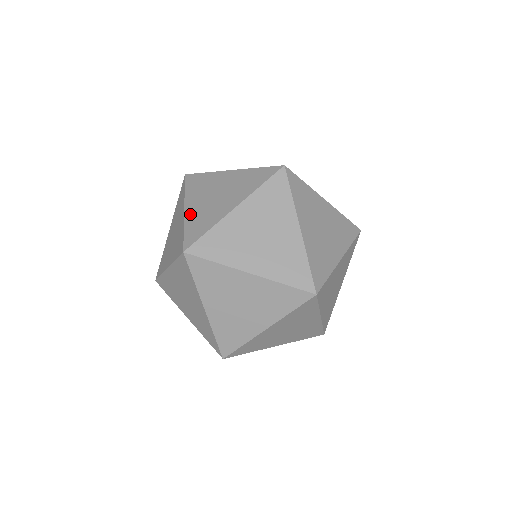
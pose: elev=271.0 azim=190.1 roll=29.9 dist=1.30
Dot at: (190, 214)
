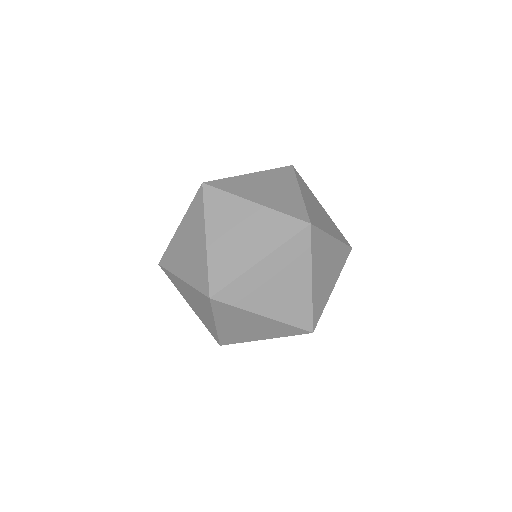
Dot at: (187, 277)
